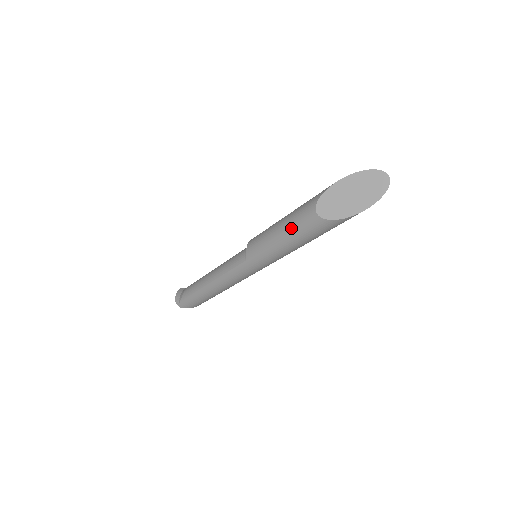
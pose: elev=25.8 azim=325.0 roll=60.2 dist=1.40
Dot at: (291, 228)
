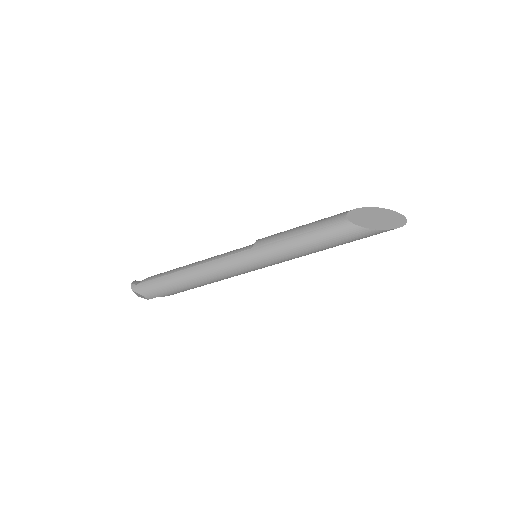
Dot at: (316, 226)
